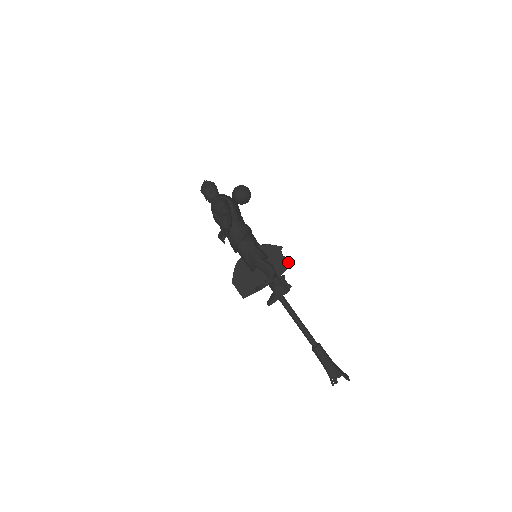
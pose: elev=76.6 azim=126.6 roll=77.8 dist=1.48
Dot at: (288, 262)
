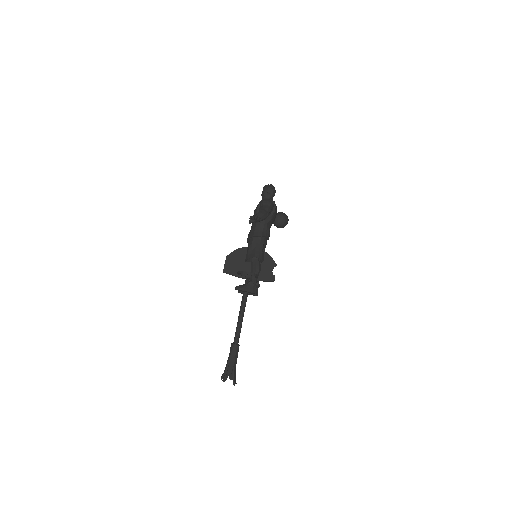
Dot at: (271, 277)
